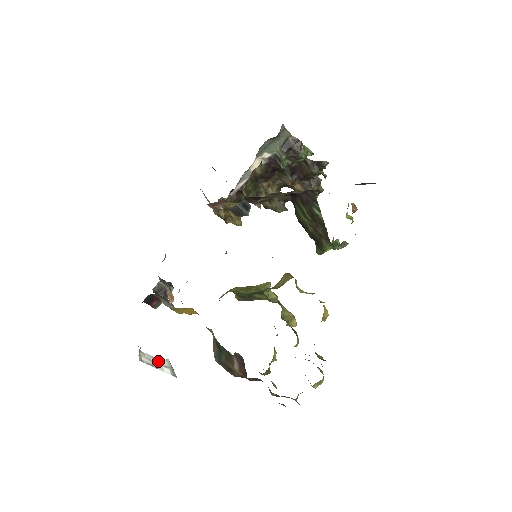
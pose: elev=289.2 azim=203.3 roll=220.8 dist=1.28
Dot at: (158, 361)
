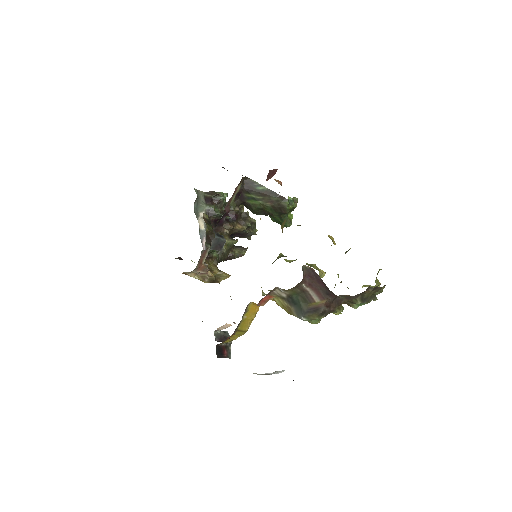
Dot at: (268, 373)
